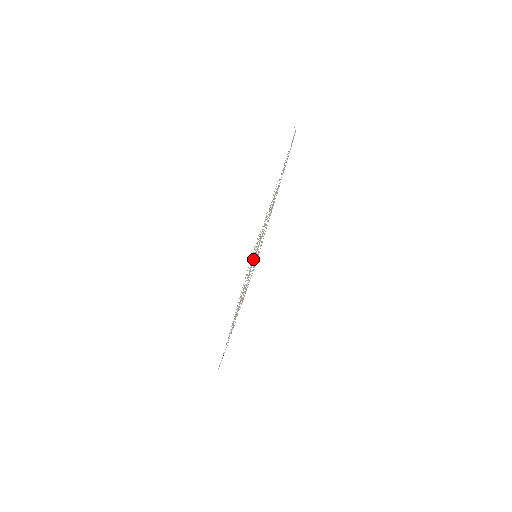
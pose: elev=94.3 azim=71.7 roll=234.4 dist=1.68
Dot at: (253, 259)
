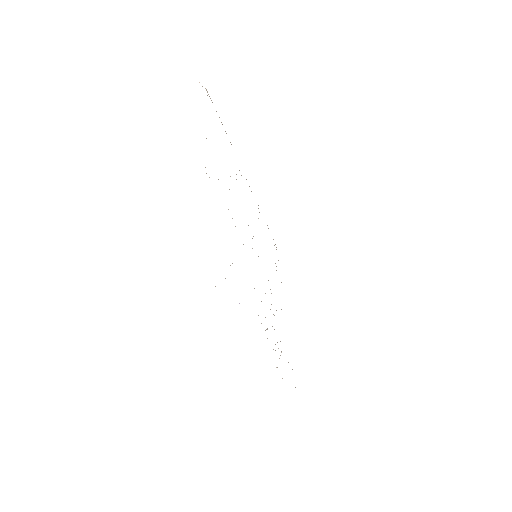
Dot at: occluded
